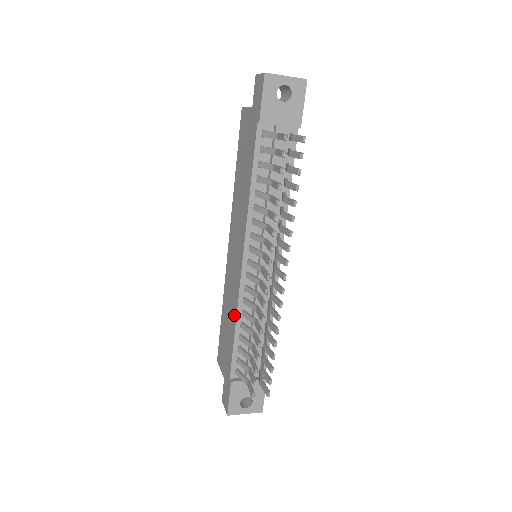
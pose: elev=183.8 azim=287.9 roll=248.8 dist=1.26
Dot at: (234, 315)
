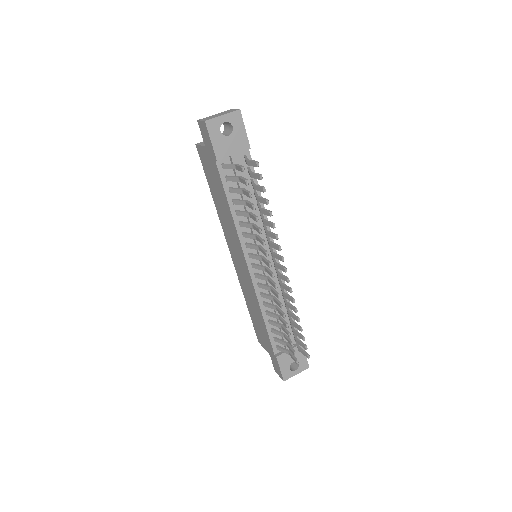
Dot at: (258, 308)
